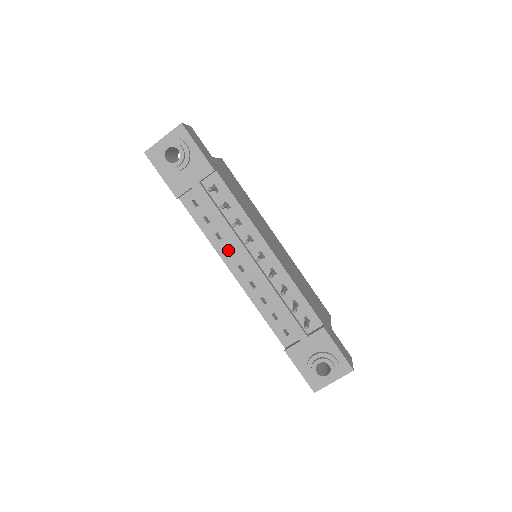
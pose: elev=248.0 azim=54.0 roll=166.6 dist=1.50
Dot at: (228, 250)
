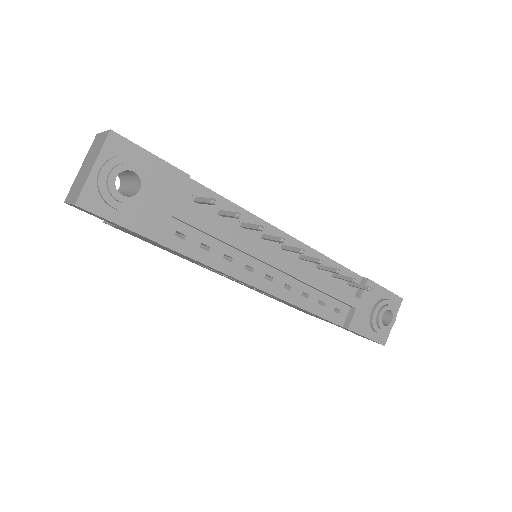
Dot at: occluded
